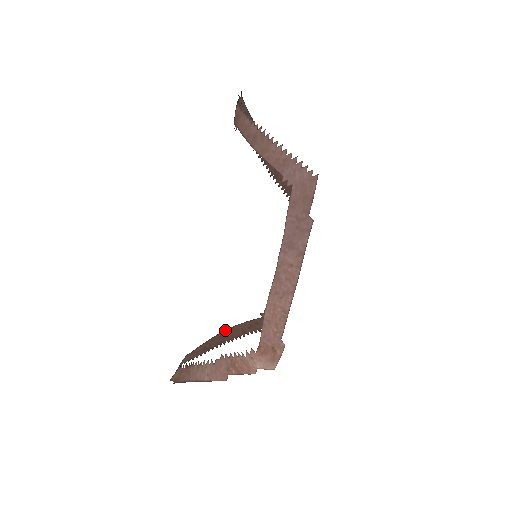
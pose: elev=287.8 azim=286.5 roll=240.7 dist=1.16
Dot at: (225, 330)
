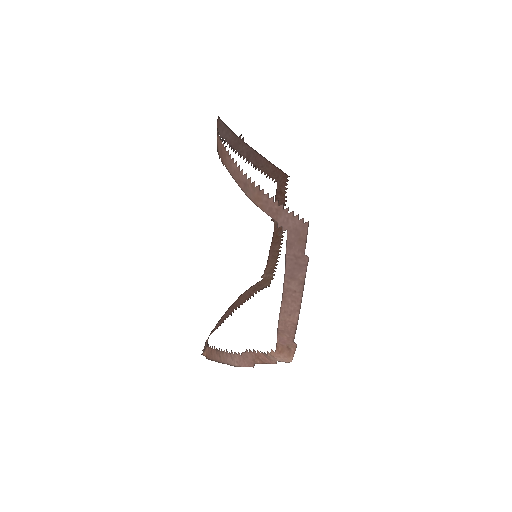
Dot at: occluded
